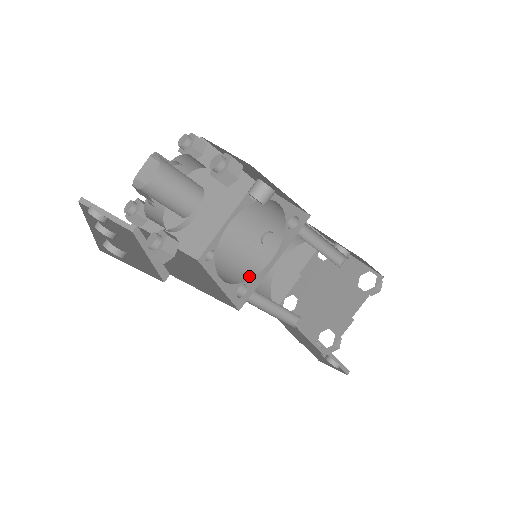
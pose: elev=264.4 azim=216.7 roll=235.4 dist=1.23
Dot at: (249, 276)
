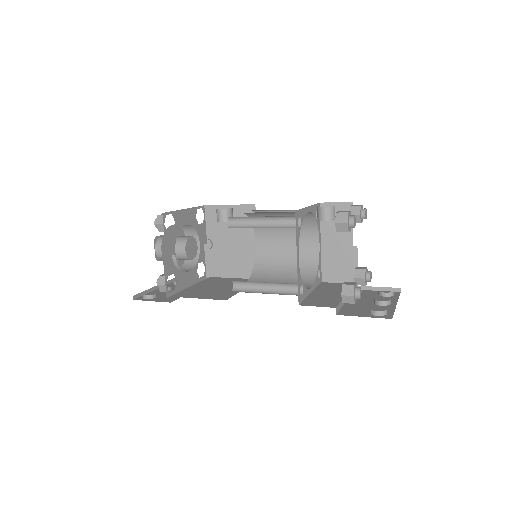
Dot at: (289, 272)
